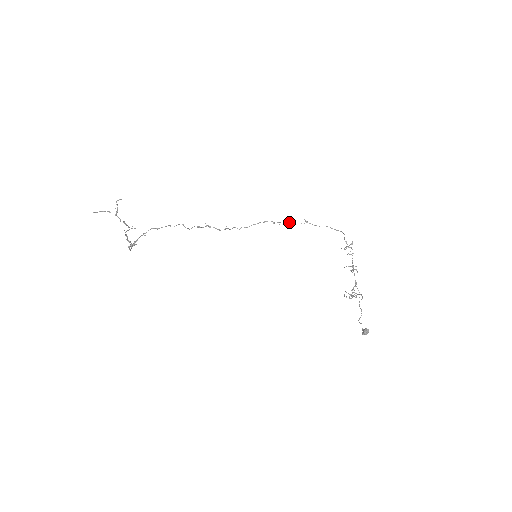
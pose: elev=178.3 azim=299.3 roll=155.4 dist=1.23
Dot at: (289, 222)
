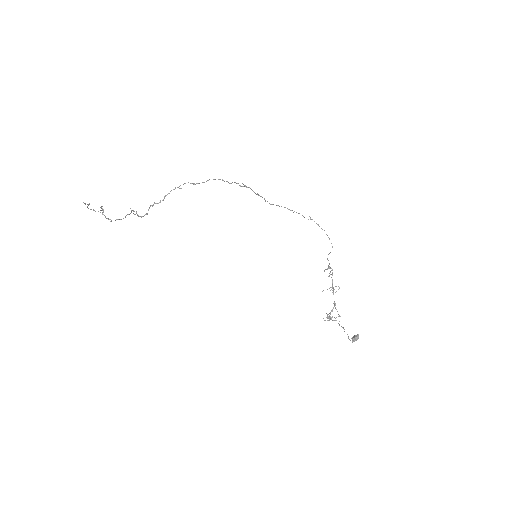
Dot at: occluded
